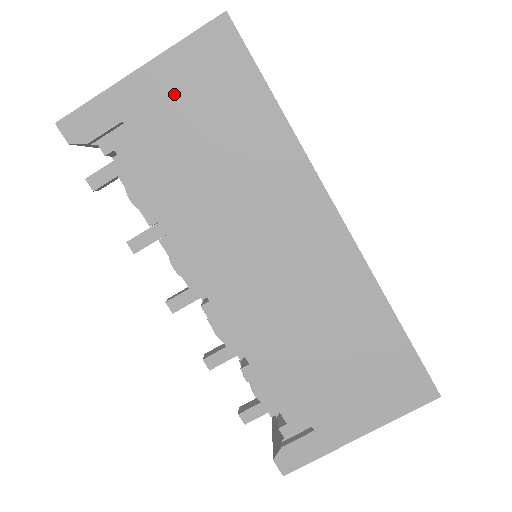
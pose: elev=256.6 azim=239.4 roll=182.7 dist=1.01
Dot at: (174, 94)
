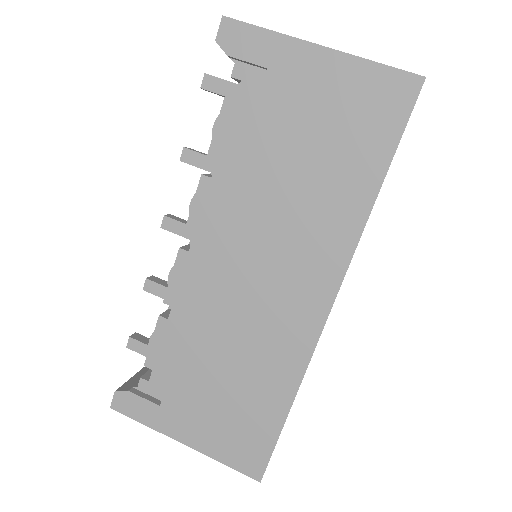
Dot at: (323, 92)
